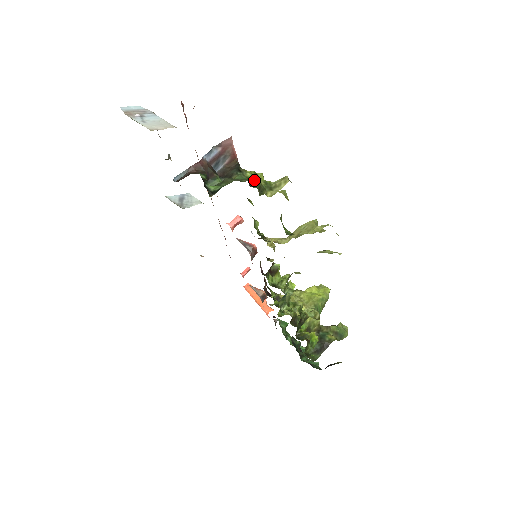
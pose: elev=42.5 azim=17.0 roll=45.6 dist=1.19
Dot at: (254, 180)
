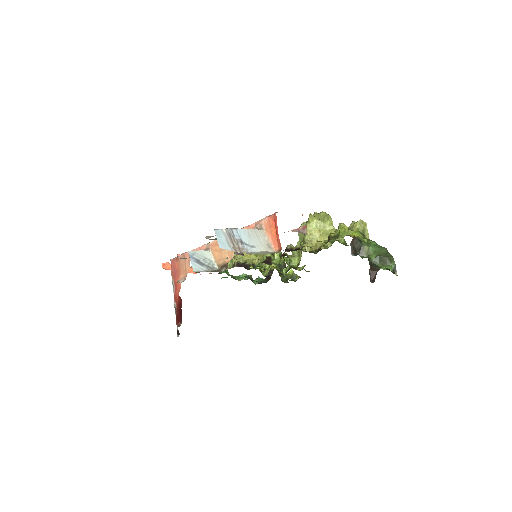
Dot at: (375, 242)
